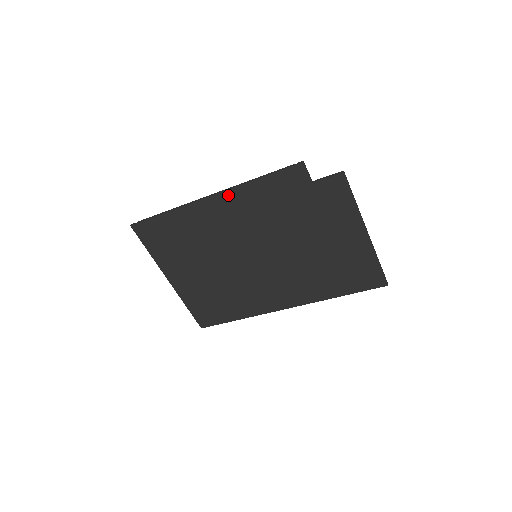
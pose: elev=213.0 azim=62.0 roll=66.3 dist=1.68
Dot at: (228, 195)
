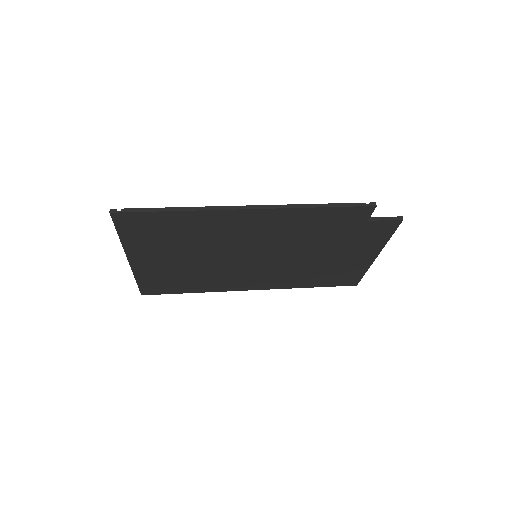
Dot at: (272, 212)
